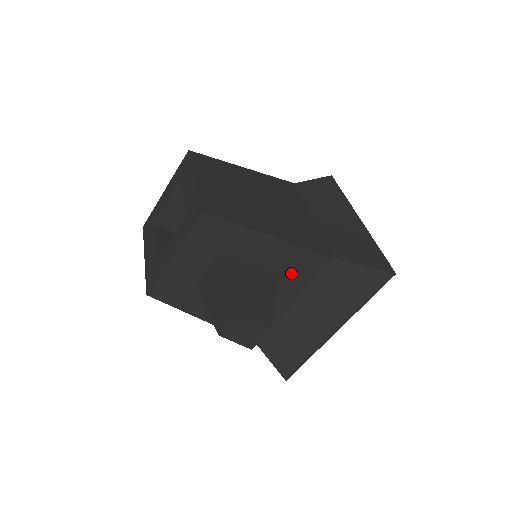
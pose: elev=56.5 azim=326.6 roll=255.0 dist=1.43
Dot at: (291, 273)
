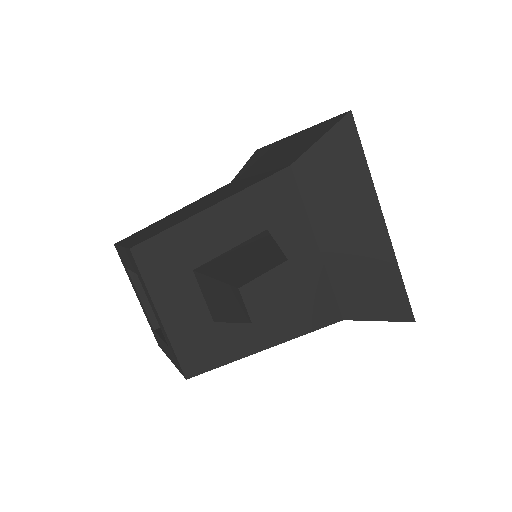
Dot at: (275, 219)
